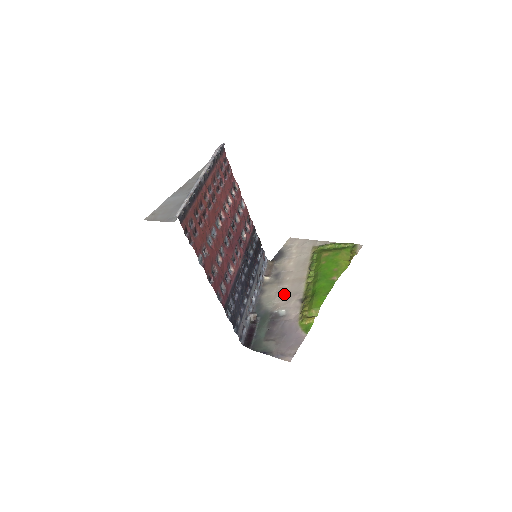
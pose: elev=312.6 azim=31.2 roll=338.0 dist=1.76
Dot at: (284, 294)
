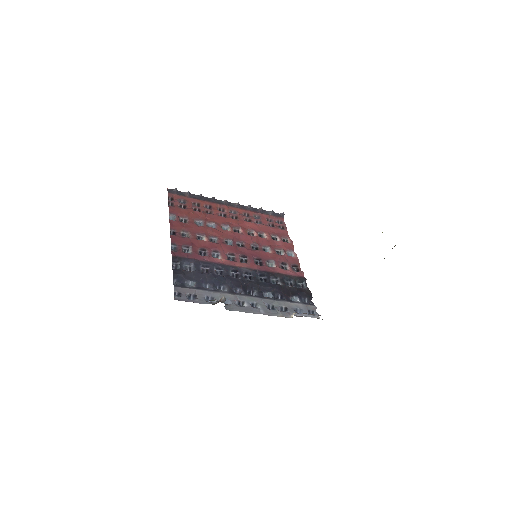
Dot at: occluded
